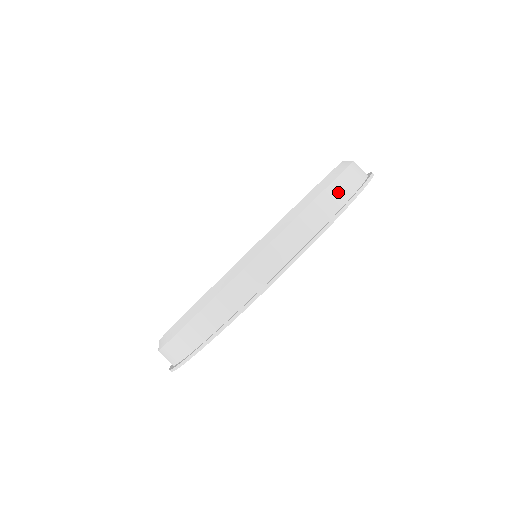
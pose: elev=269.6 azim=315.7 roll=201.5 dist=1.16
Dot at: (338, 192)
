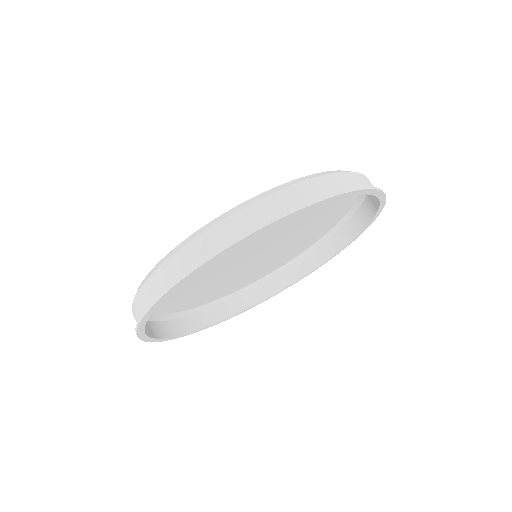
Dot at: occluded
